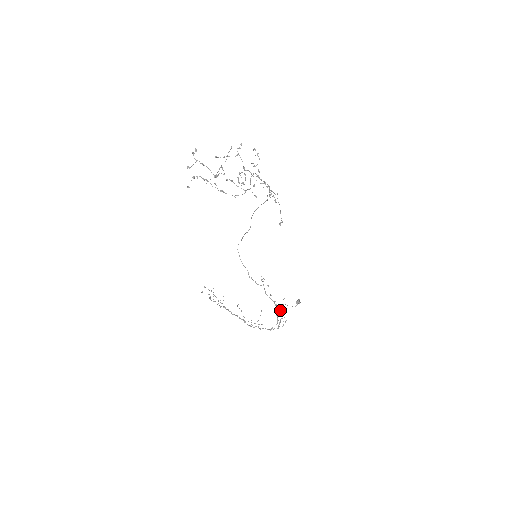
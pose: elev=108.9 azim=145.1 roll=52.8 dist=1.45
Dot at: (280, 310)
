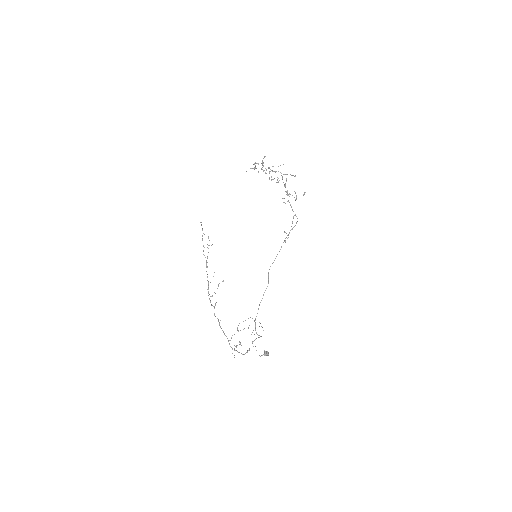
Dot at: (249, 350)
